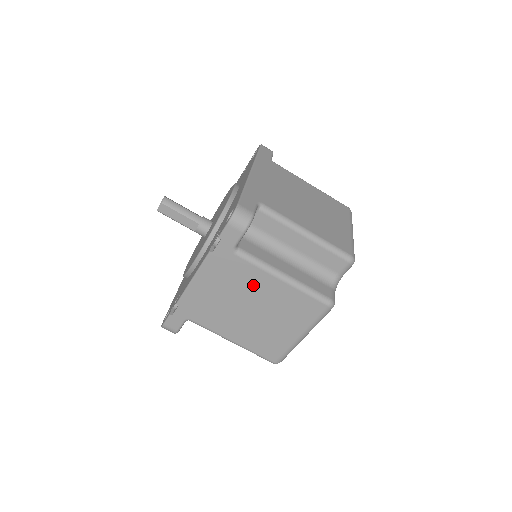
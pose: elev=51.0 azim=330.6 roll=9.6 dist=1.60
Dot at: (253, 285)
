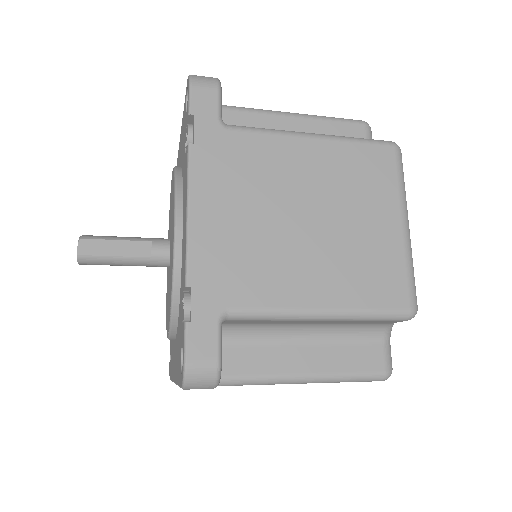
Dot at: (282, 169)
